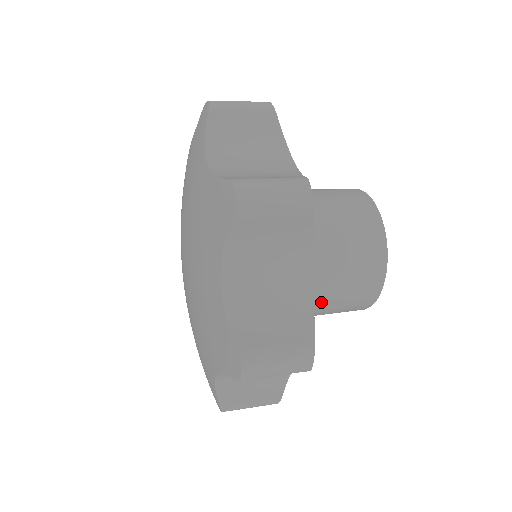
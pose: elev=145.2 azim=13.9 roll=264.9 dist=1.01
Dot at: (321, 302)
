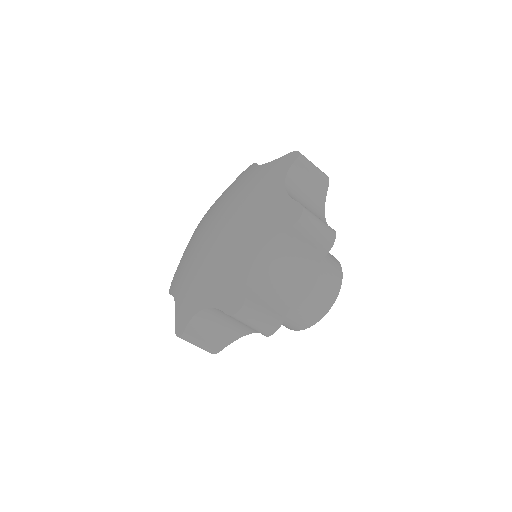
Dot at: occluded
